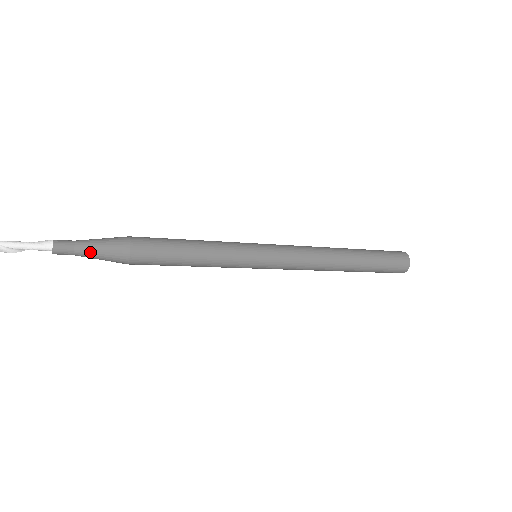
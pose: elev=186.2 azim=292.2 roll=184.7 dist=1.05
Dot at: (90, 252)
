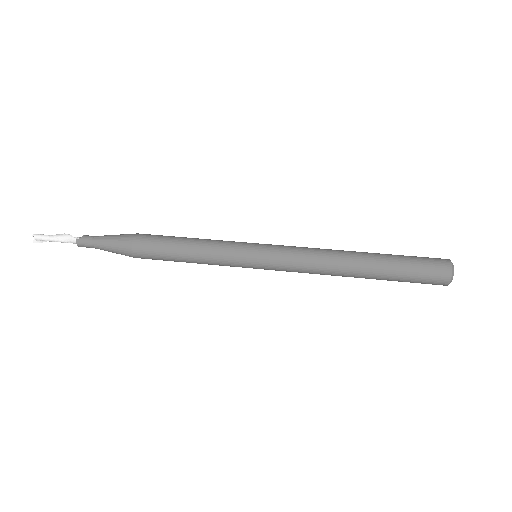
Dot at: (107, 250)
